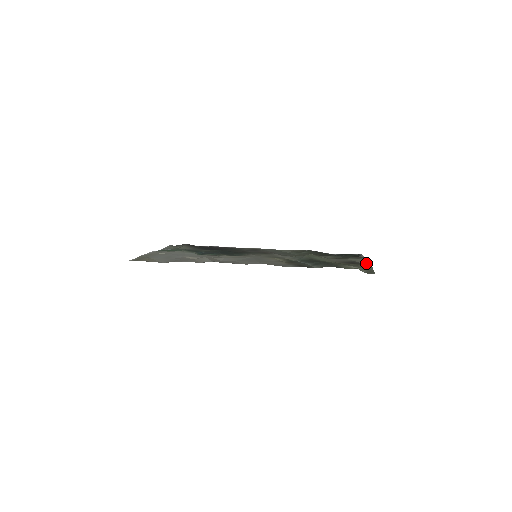
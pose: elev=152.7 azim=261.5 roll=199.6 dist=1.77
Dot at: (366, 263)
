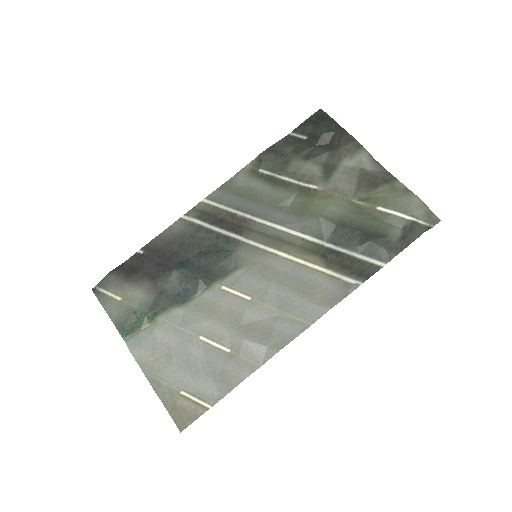
Dot at: (379, 165)
